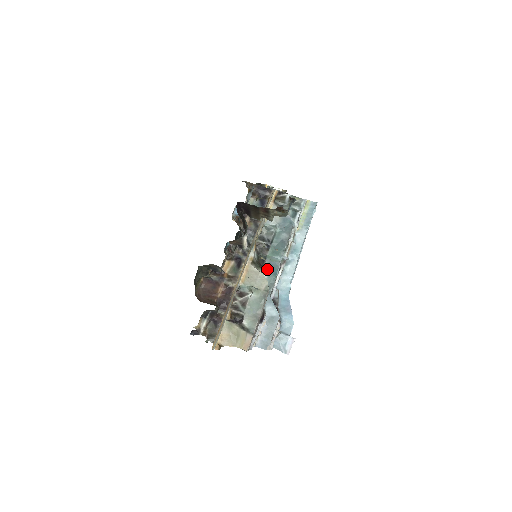
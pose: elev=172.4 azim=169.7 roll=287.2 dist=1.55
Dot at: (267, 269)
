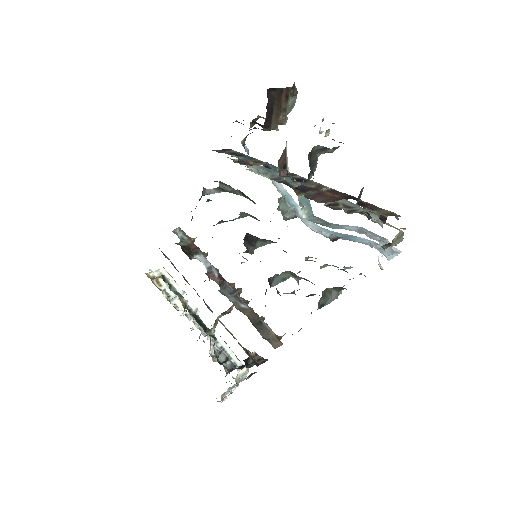
Dot at: (304, 206)
